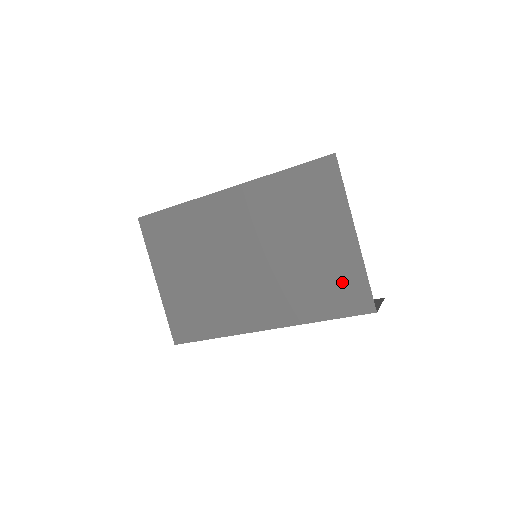
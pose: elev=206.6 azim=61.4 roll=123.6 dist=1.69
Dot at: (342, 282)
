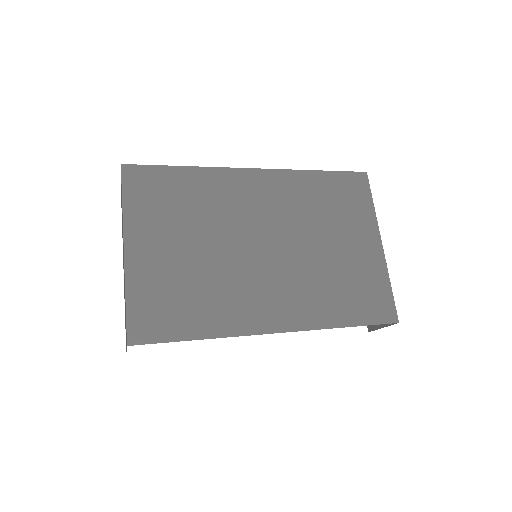
Dot at: (368, 287)
